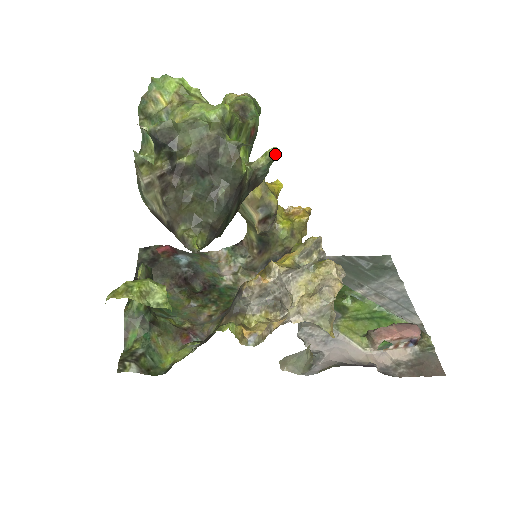
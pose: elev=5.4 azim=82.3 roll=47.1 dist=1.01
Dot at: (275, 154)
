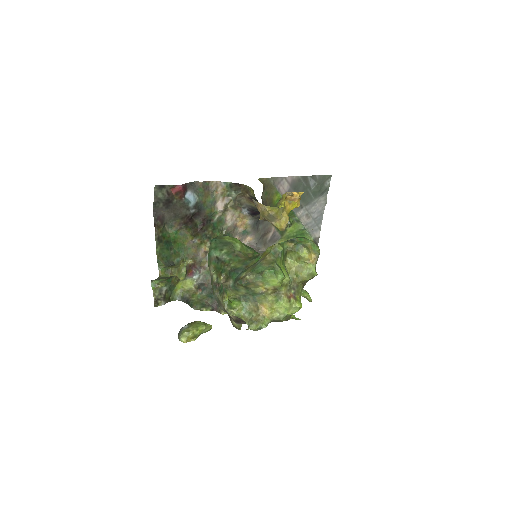
Dot at: (308, 300)
